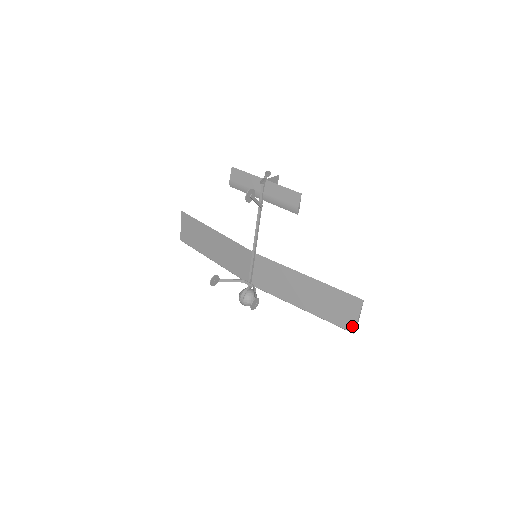
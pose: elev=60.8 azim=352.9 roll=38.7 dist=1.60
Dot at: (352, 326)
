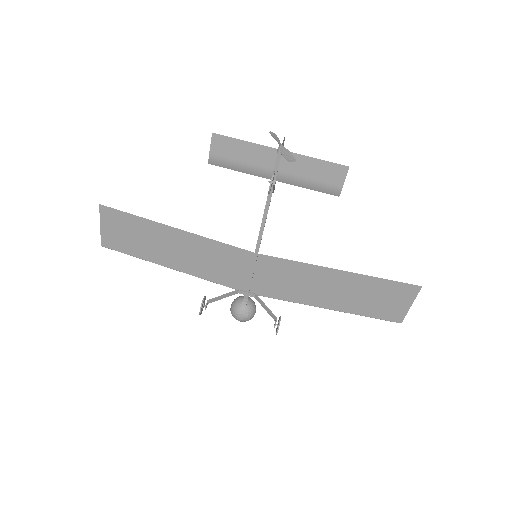
Dot at: (400, 316)
